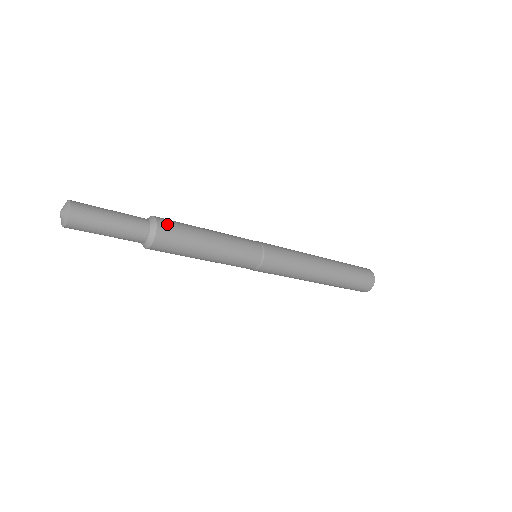
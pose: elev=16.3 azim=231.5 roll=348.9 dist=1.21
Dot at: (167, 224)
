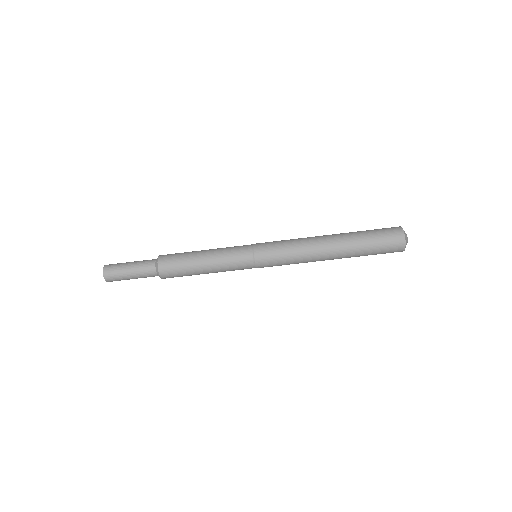
Dot at: (166, 256)
